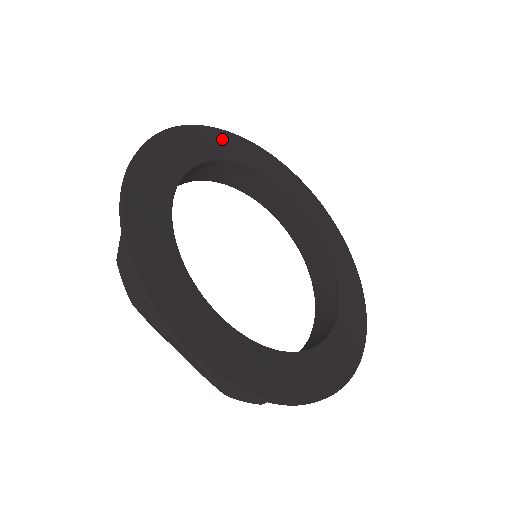
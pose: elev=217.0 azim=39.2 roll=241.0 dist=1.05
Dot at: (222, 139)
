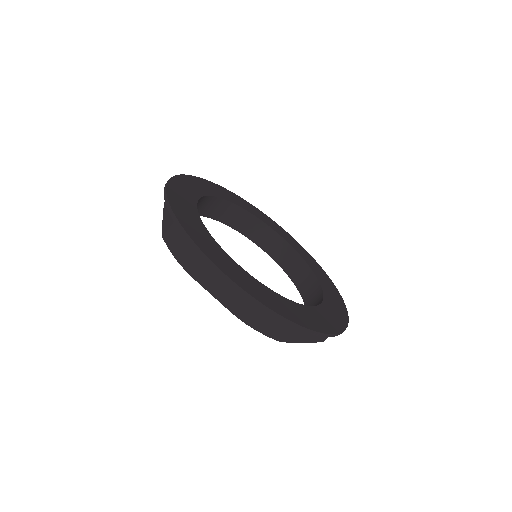
Dot at: (289, 237)
